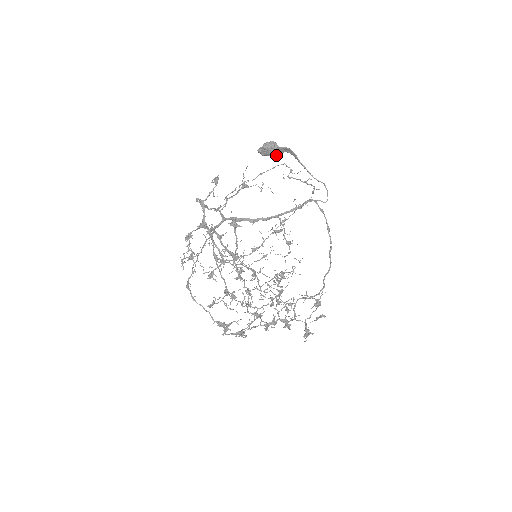
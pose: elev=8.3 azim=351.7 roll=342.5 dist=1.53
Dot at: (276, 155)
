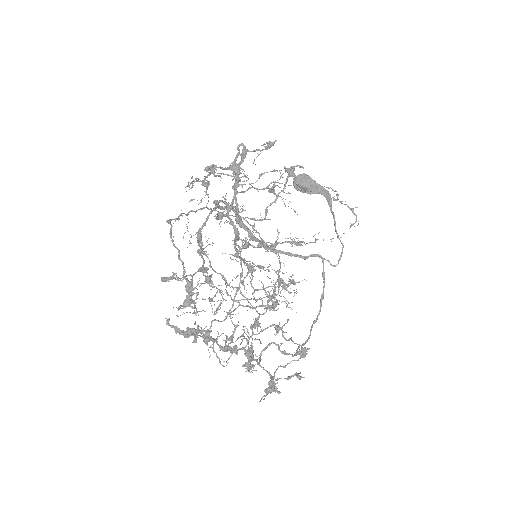
Dot at: (308, 193)
